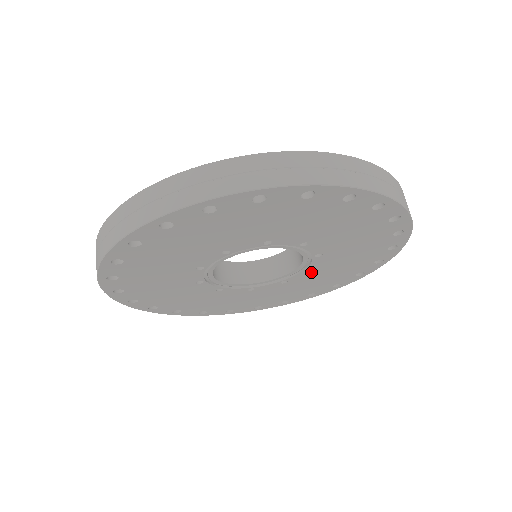
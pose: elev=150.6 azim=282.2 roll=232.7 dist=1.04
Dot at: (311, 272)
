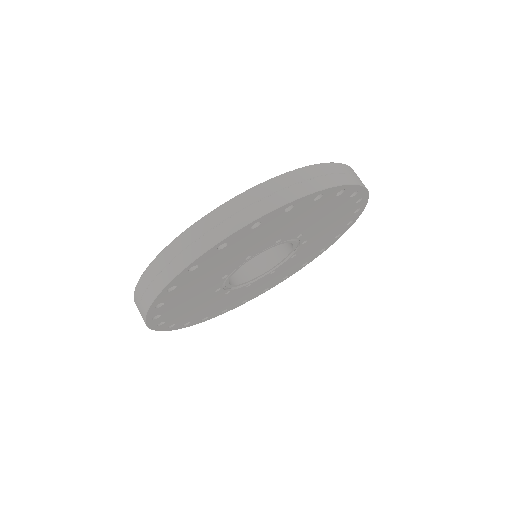
Dot at: (293, 258)
